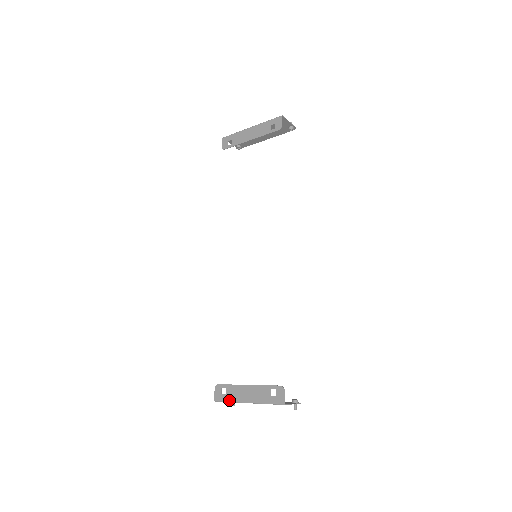
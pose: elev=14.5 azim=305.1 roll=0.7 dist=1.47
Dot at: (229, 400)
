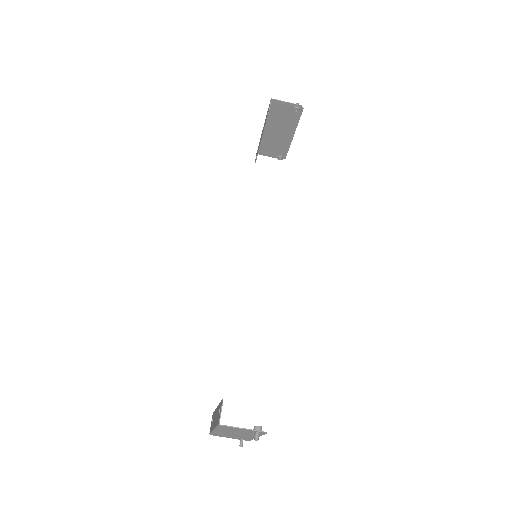
Dot at: (211, 430)
